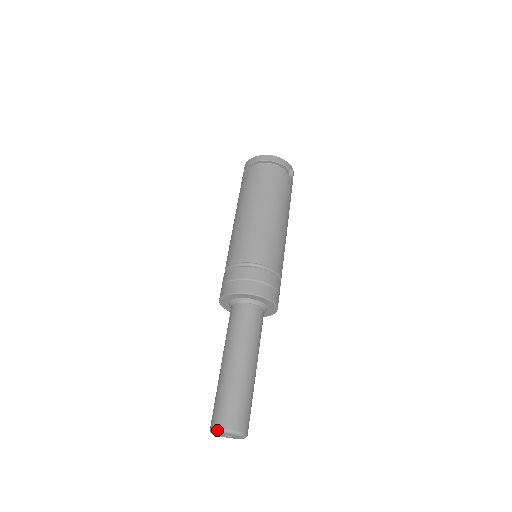
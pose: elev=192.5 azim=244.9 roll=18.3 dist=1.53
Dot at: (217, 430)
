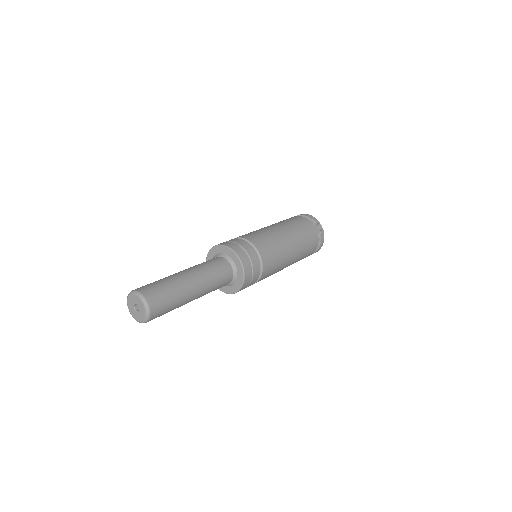
Dot at: (129, 293)
